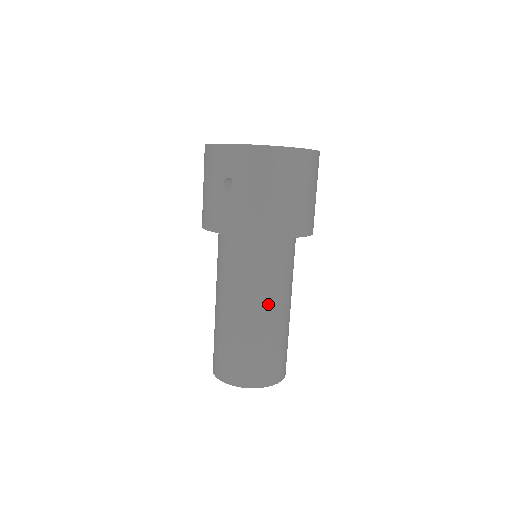
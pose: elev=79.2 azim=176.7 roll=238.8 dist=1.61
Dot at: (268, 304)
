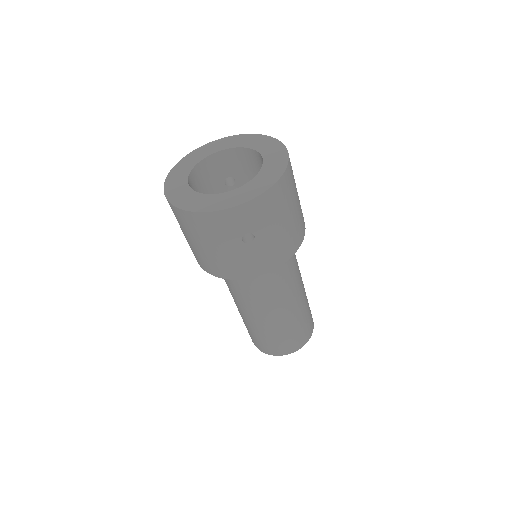
Dot at: (298, 287)
